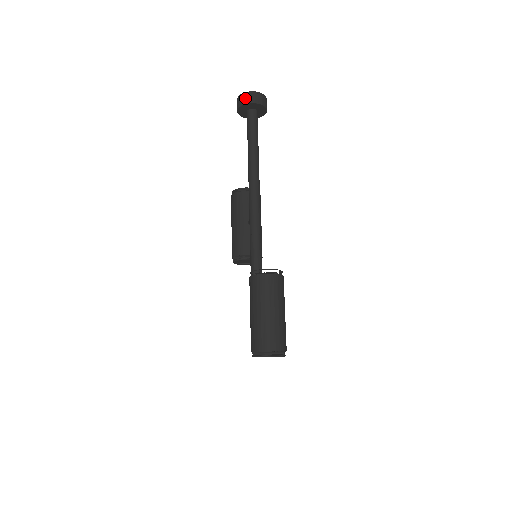
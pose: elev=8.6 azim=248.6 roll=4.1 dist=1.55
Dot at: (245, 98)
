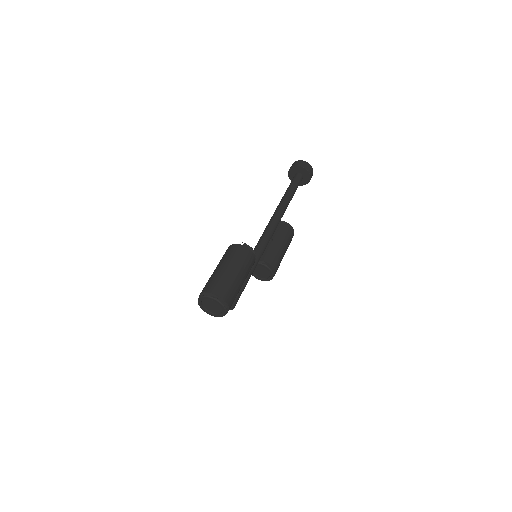
Dot at: (291, 166)
